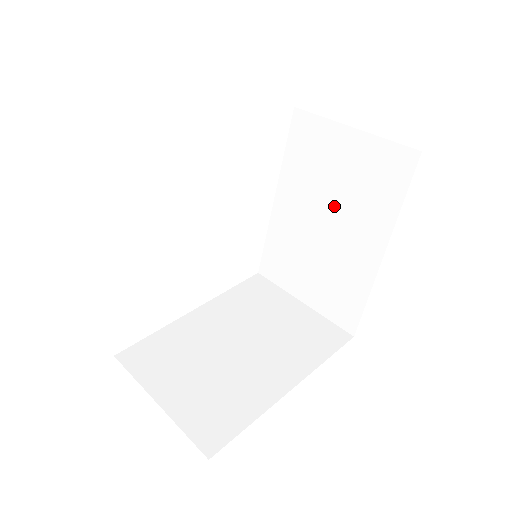
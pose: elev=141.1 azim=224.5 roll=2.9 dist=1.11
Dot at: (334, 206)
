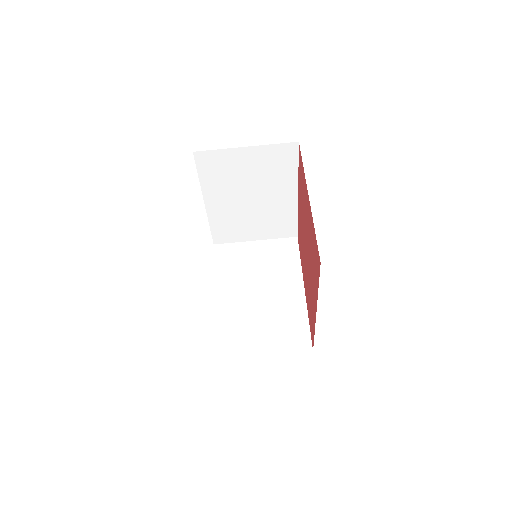
Dot at: (253, 189)
